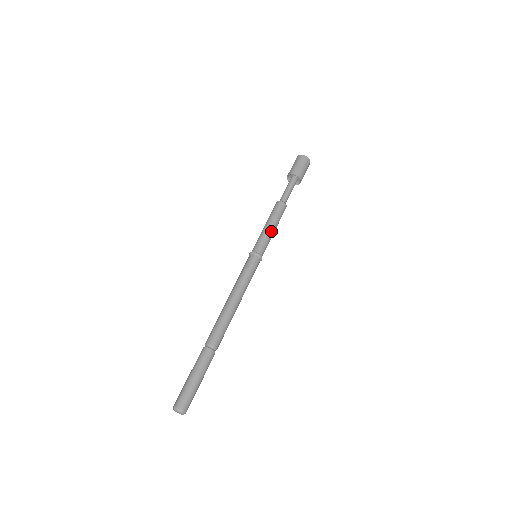
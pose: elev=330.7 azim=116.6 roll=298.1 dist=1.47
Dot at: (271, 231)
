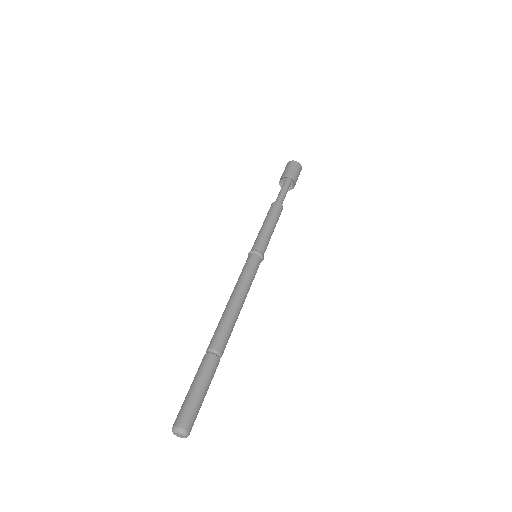
Dot at: (271, 231)
